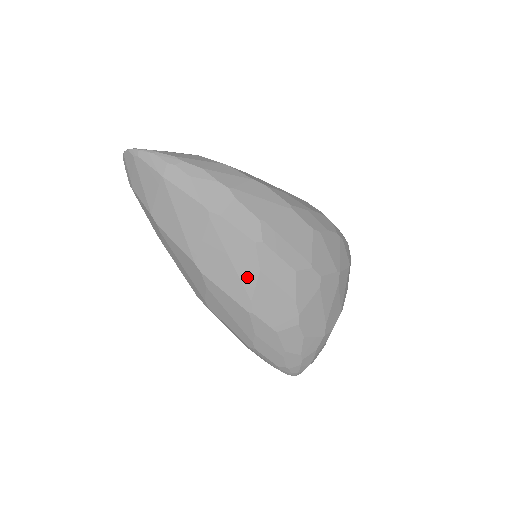
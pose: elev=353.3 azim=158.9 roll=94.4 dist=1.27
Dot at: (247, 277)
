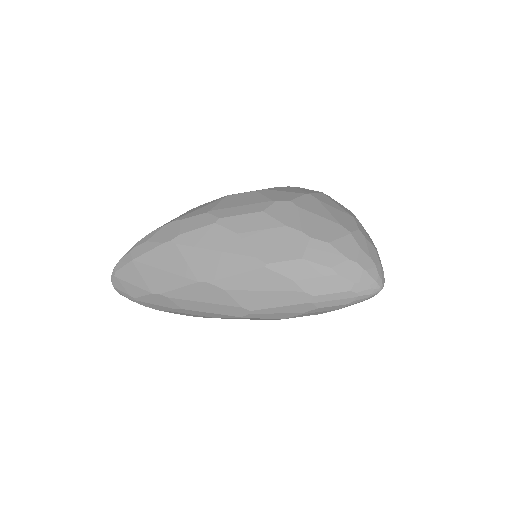
Dot at: (235, 247)
